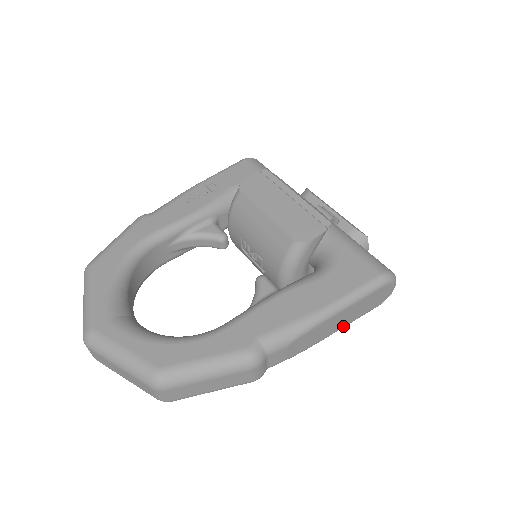
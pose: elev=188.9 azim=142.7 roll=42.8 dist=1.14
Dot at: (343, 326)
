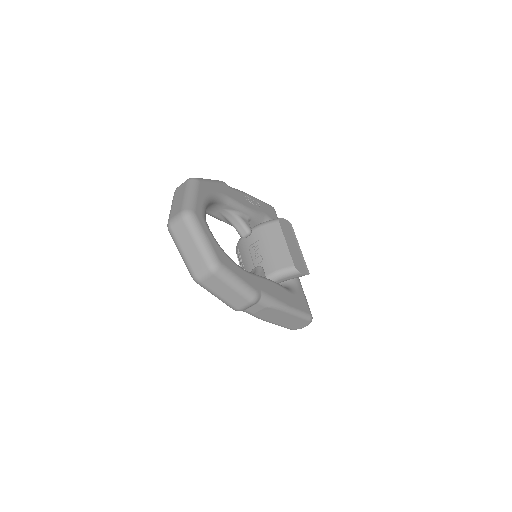
Dot at: (277, 323)
